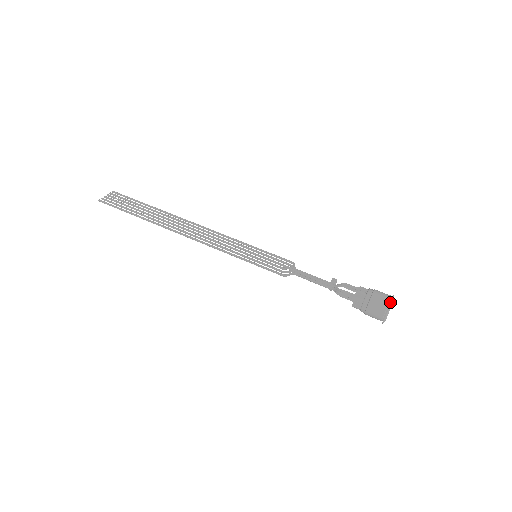
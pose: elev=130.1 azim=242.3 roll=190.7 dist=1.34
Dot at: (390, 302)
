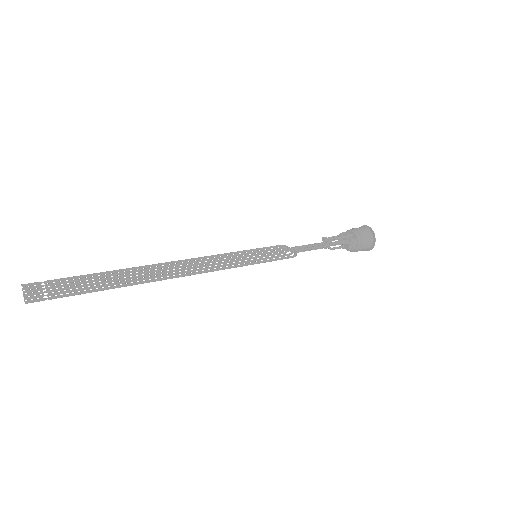
Dot at: occluded
